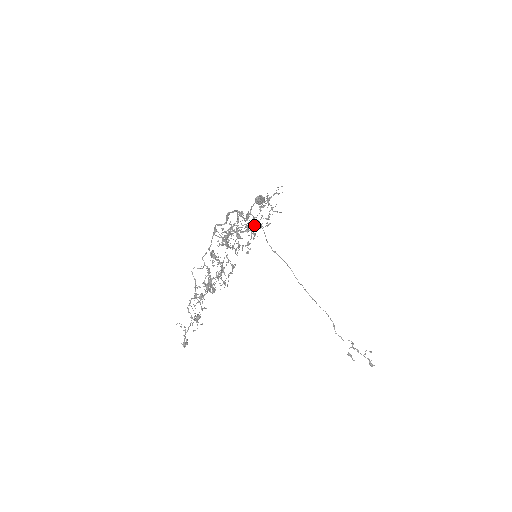
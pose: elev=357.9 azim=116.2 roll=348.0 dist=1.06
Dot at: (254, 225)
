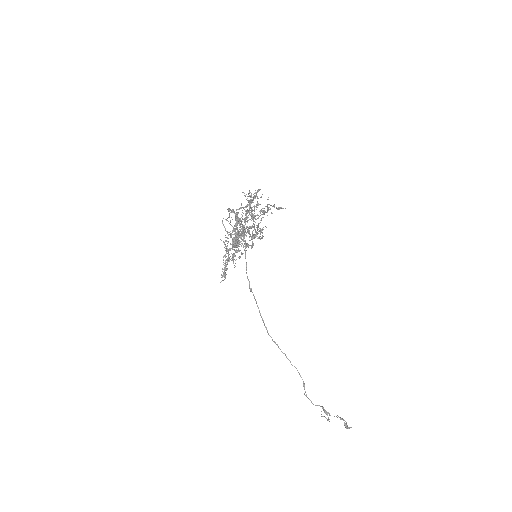
Dot at: occluded
